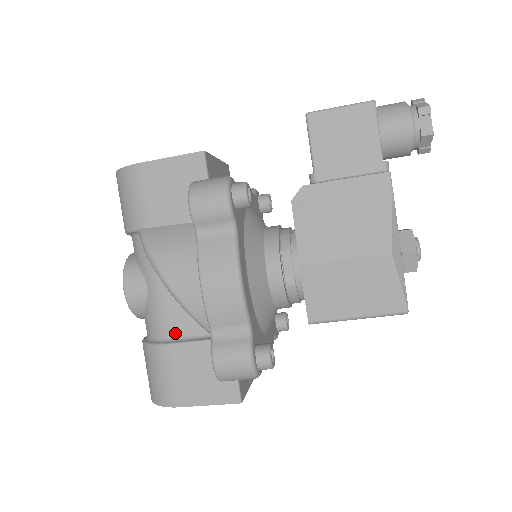
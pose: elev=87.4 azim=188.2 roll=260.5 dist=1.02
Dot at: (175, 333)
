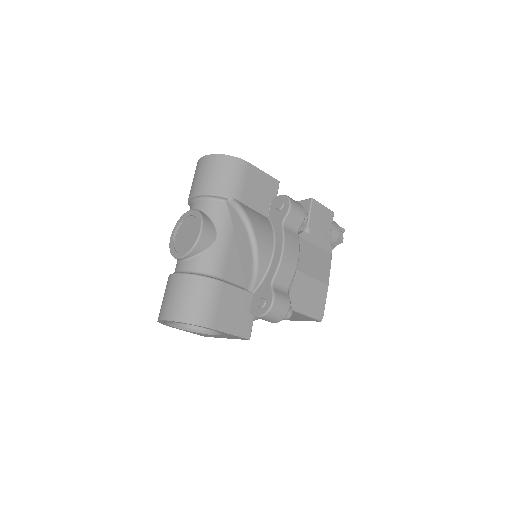
Dot at: (225, 277)
